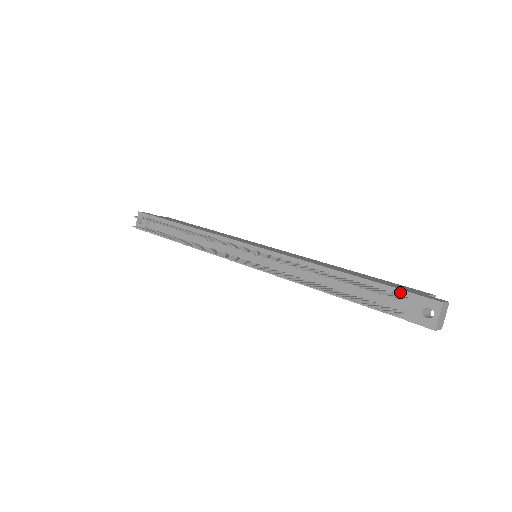
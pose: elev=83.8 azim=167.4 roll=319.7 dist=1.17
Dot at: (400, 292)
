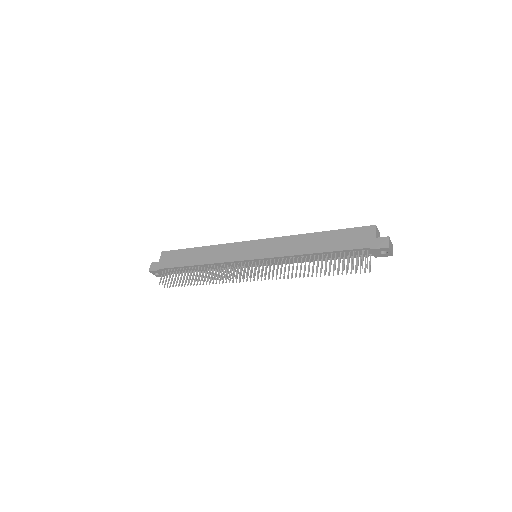
Dot at: (362, 250)
